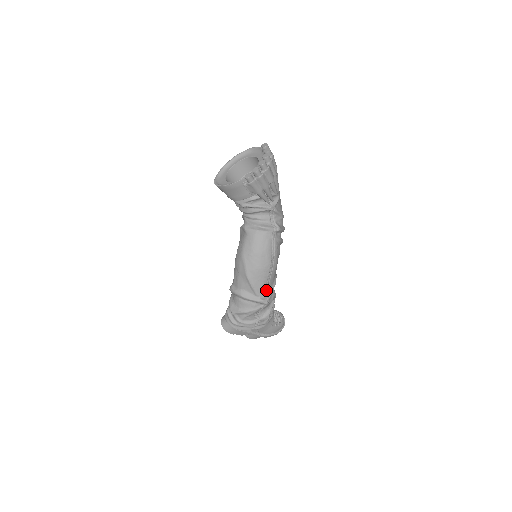
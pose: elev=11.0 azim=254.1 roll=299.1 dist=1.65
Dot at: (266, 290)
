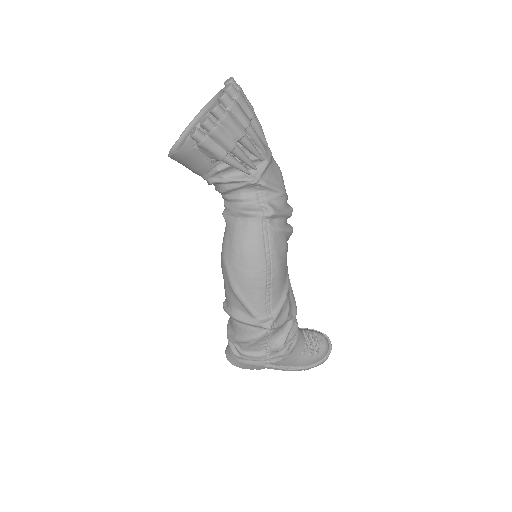
Dot at: (267, 308)
